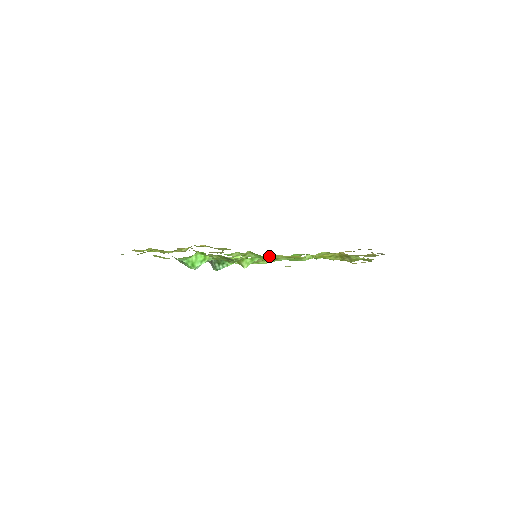
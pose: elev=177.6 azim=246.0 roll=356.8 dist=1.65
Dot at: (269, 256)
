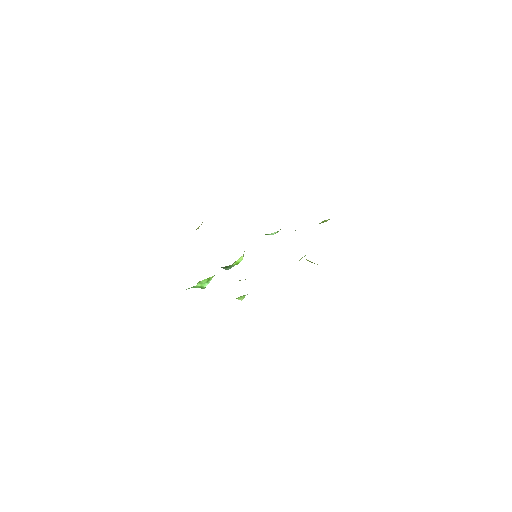
Dot at: occluded
